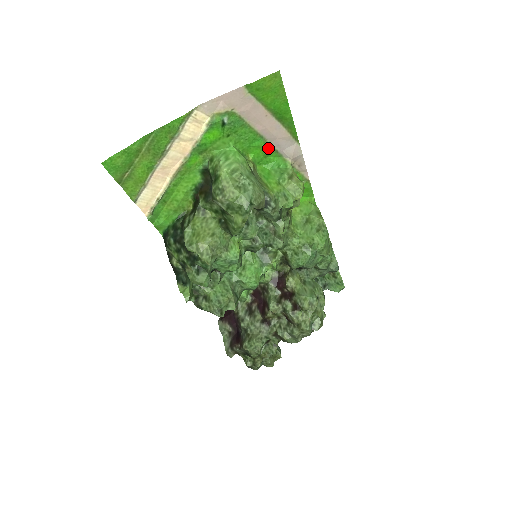
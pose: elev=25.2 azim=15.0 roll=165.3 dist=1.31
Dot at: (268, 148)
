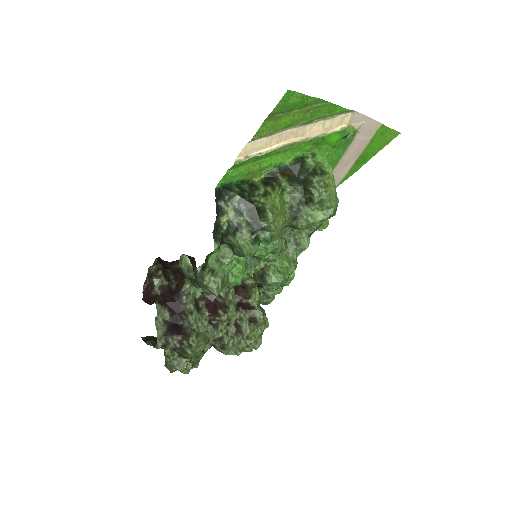
Dot at: occluded
